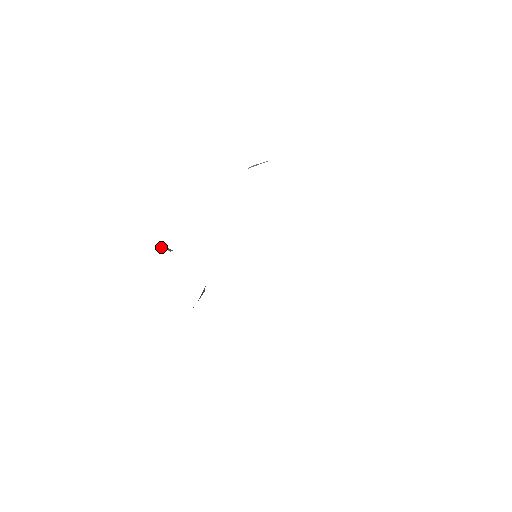
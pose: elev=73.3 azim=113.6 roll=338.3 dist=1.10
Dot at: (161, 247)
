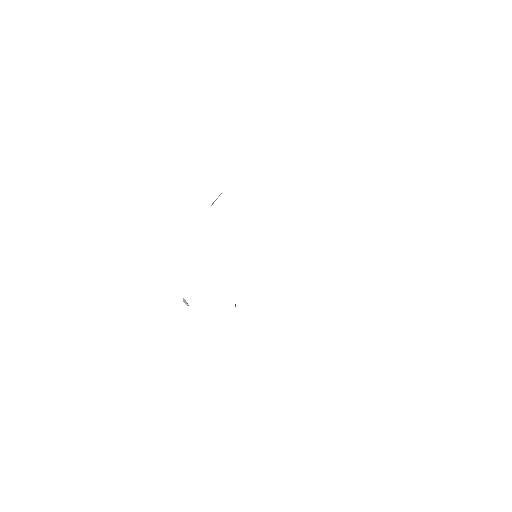
Dot at: occluded
